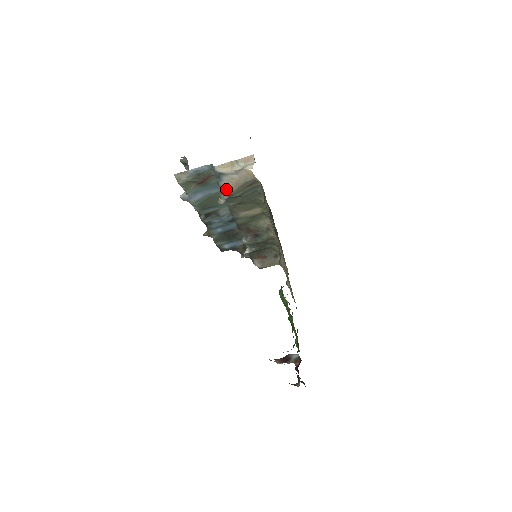
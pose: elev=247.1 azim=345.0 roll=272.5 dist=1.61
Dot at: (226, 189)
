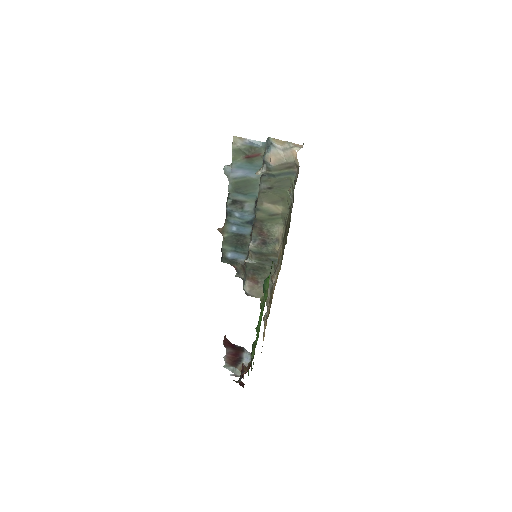
Dot at: (268, 162)
